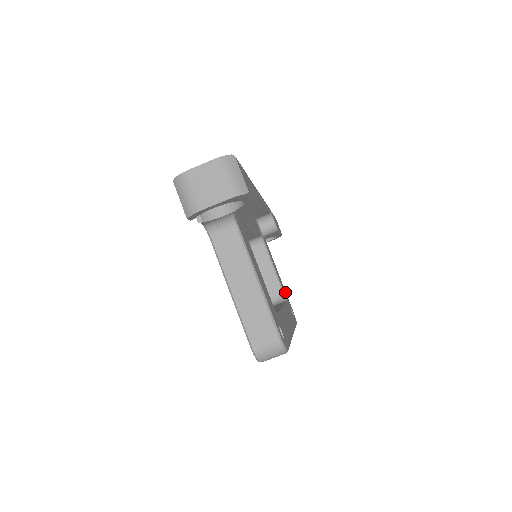
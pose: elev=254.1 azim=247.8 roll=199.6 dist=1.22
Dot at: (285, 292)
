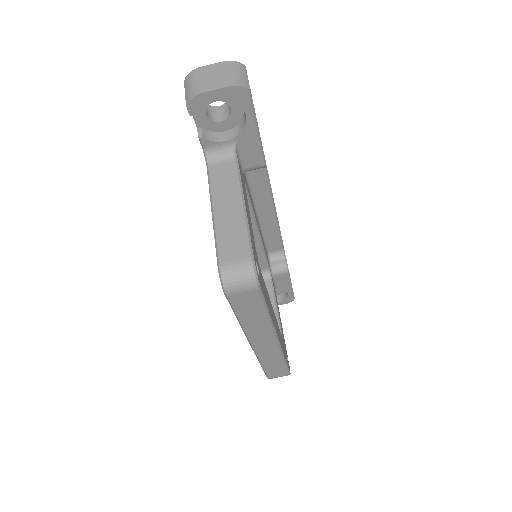
Dot at: (284, 339)
